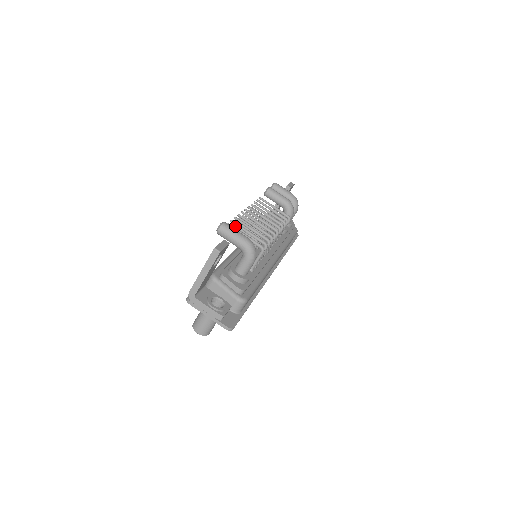
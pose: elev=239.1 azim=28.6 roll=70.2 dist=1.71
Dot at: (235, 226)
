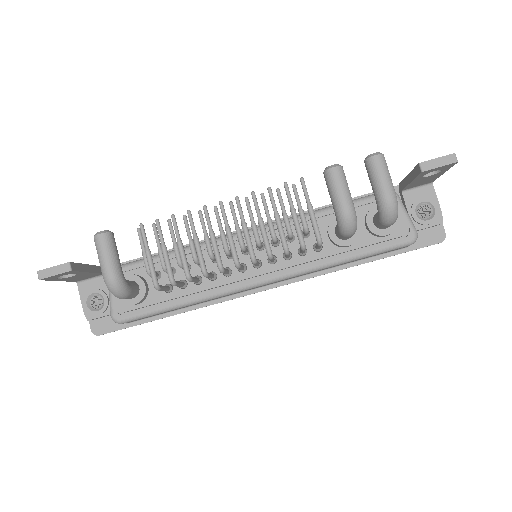
Dot at: (184, 222)
